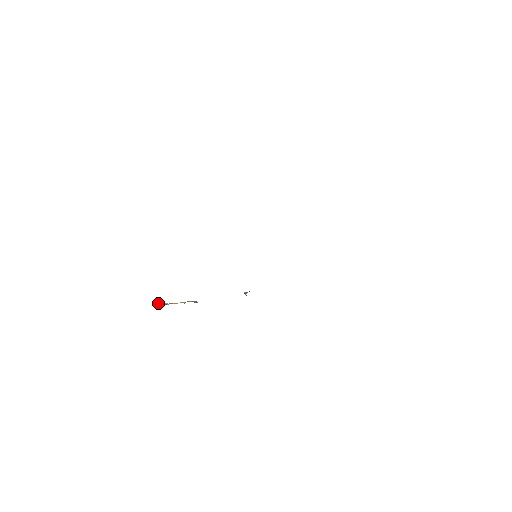
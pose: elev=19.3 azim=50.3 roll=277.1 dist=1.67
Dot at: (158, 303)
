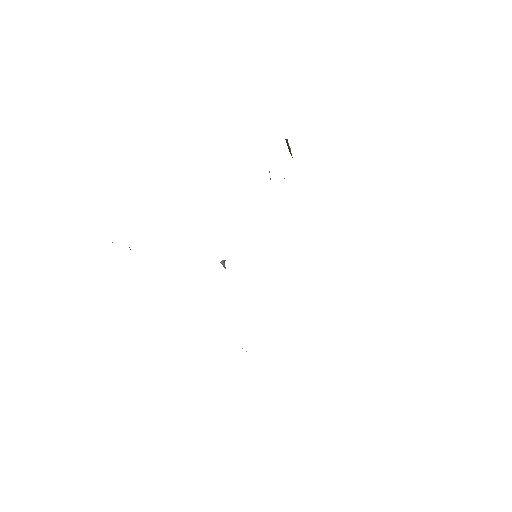
Dot at: occluded
